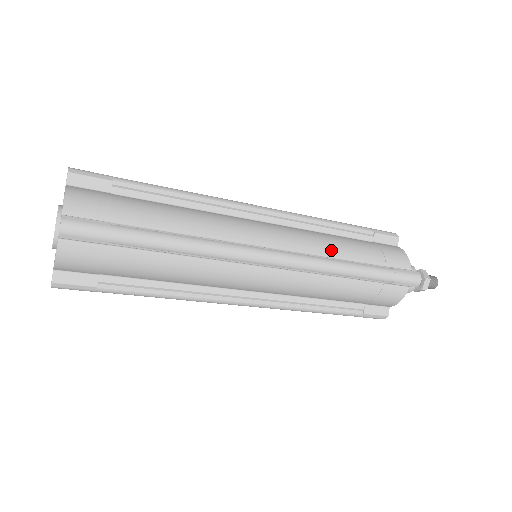
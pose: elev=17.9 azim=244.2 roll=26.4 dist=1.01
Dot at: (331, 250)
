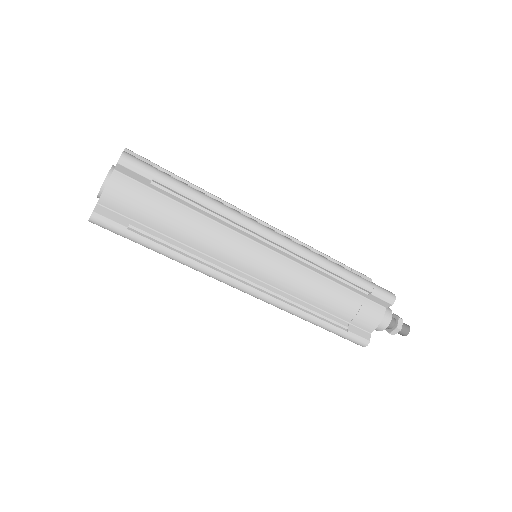
Dot at: occluded
